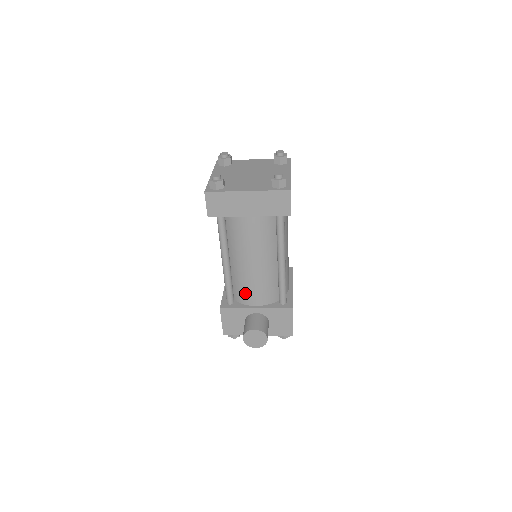
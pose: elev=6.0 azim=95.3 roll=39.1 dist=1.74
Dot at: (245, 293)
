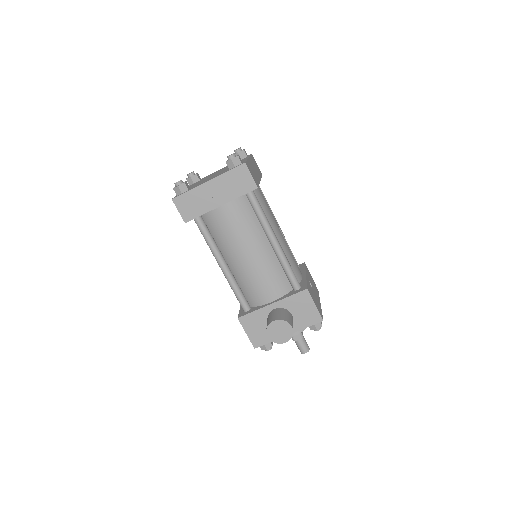
Dot at: (255, 292)
